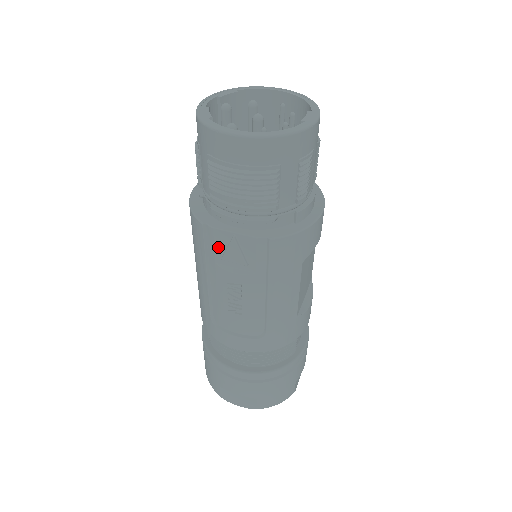
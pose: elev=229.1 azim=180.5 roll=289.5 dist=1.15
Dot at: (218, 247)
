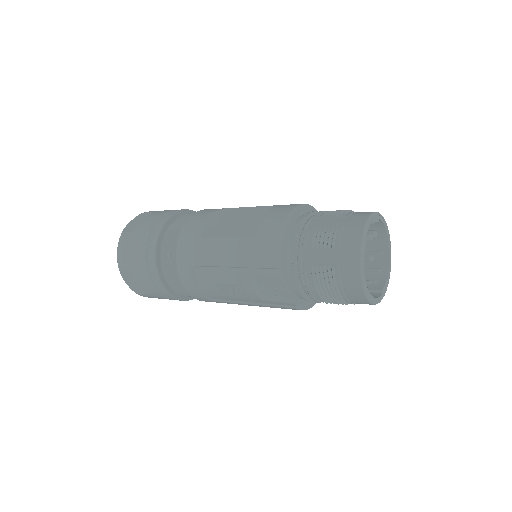
Dot at: (268, 279)
